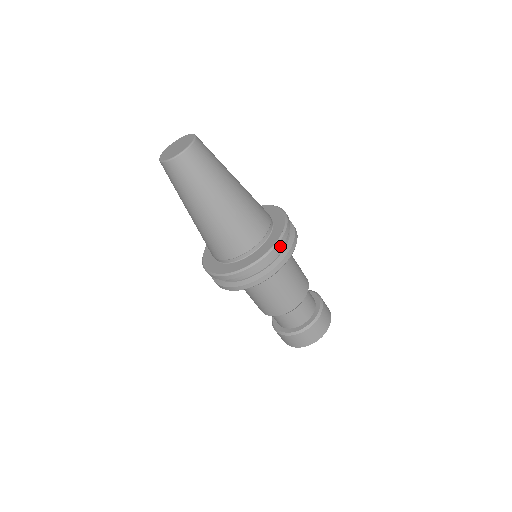
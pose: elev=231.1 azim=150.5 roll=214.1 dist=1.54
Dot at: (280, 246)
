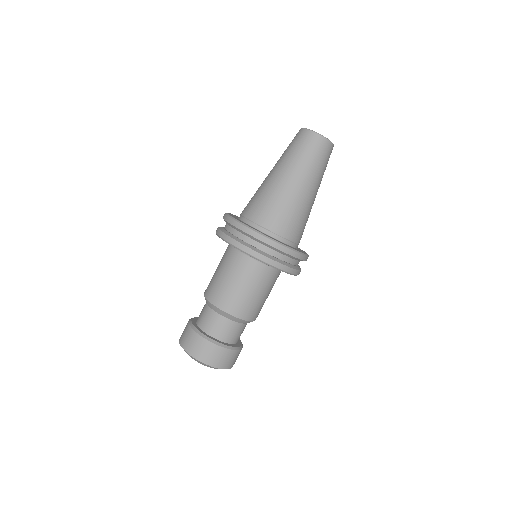
Dot at: occluded
